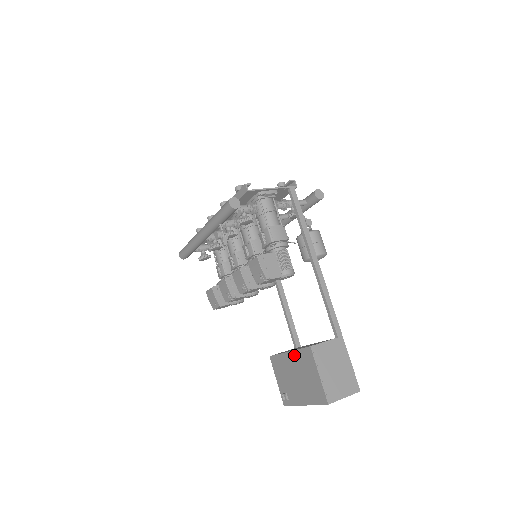
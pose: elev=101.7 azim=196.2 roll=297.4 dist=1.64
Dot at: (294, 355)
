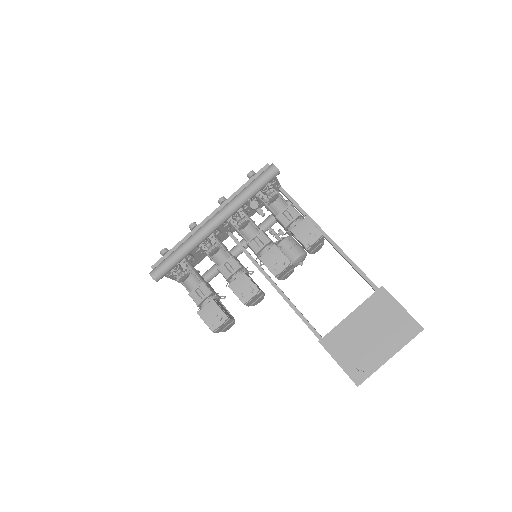
Dot at: (361, 311)
